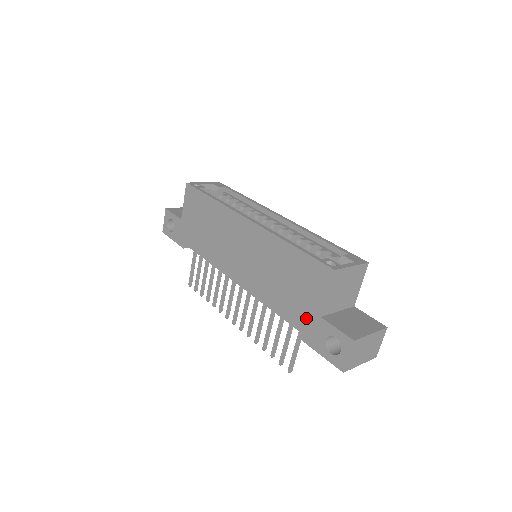
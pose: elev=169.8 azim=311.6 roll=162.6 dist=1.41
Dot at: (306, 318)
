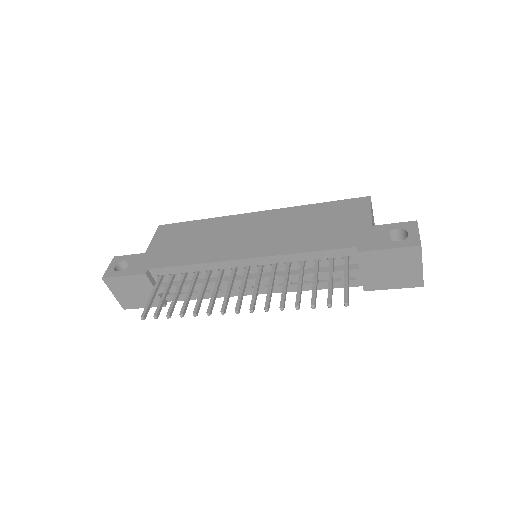
Dot at: (356, 234)
